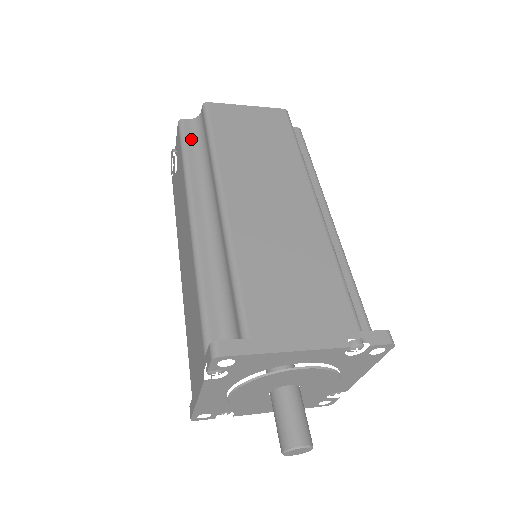
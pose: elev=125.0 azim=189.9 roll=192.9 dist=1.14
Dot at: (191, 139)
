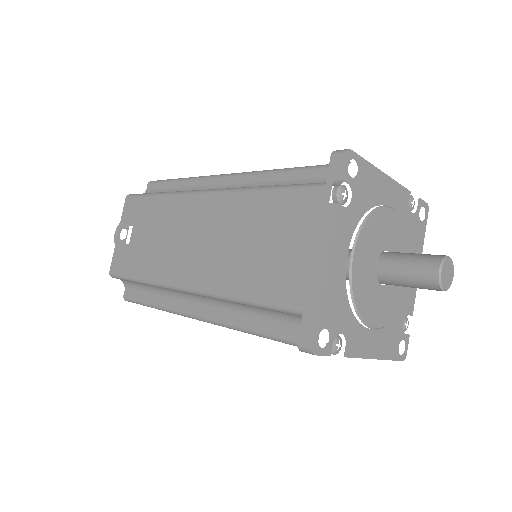
Dot at: occluded
